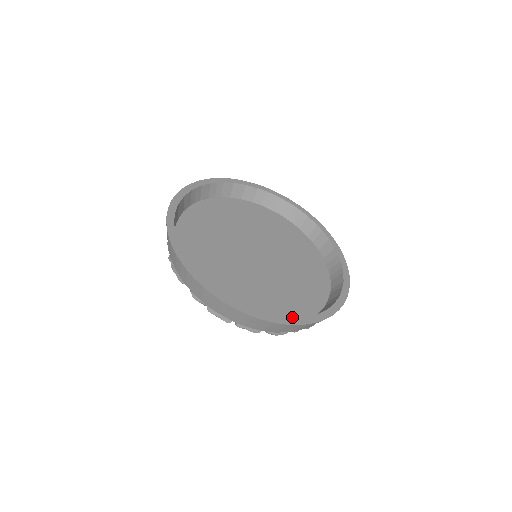
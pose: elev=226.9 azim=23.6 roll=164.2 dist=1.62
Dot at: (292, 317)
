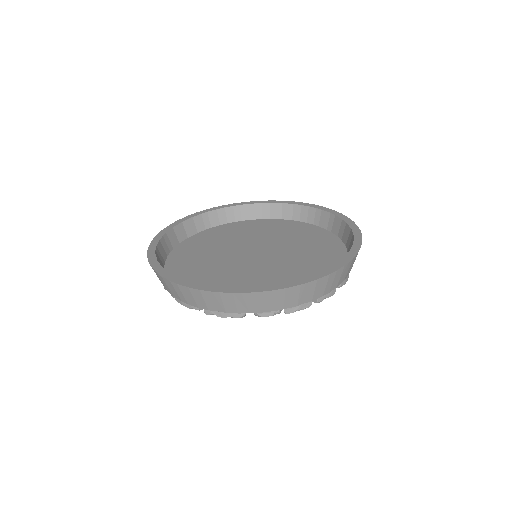
Dot at: (338, 261)
